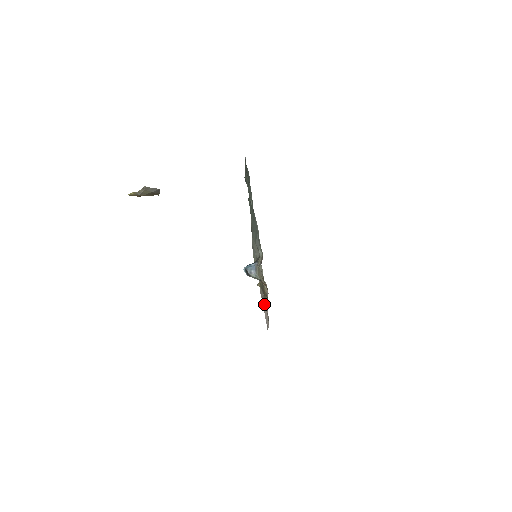
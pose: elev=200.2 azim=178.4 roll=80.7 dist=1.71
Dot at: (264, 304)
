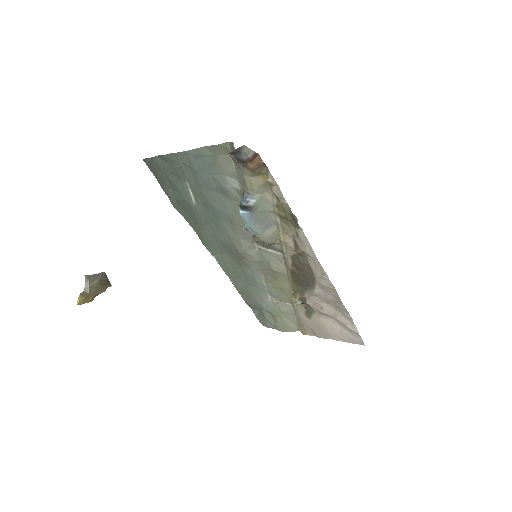
Dot at: (328, 325)
